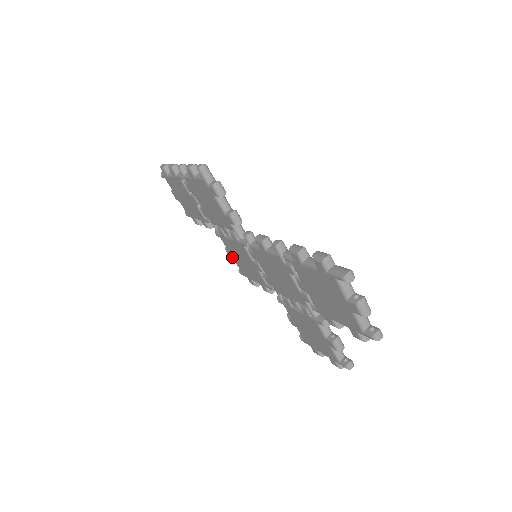
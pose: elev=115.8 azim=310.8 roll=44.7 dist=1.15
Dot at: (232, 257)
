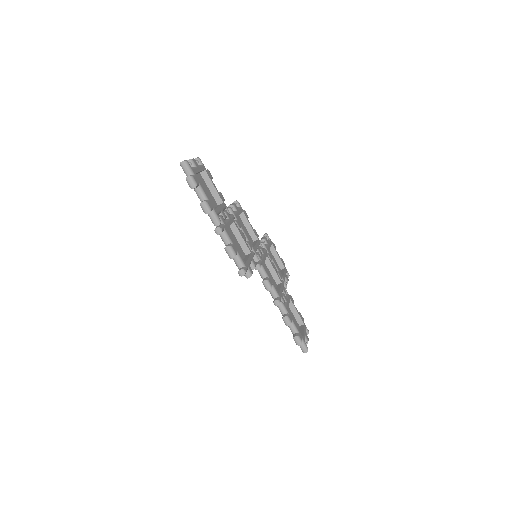
Dot at: occluded
